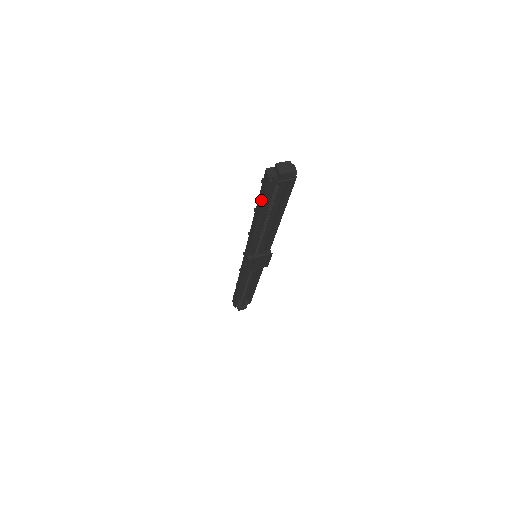
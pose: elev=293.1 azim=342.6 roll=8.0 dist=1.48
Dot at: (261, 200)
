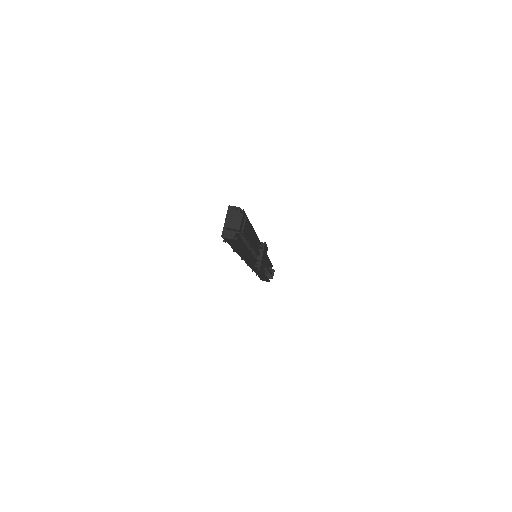
Dot at: (237, 248)
